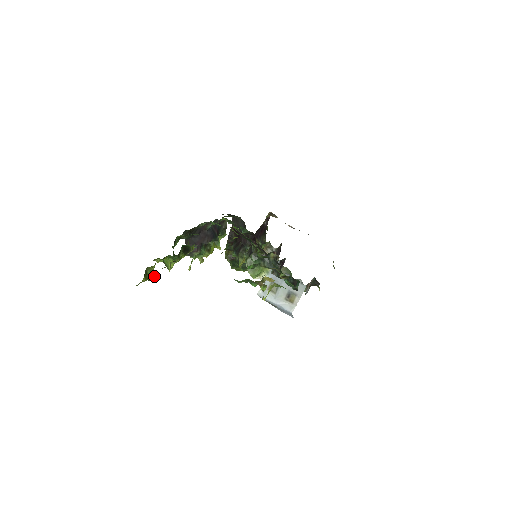
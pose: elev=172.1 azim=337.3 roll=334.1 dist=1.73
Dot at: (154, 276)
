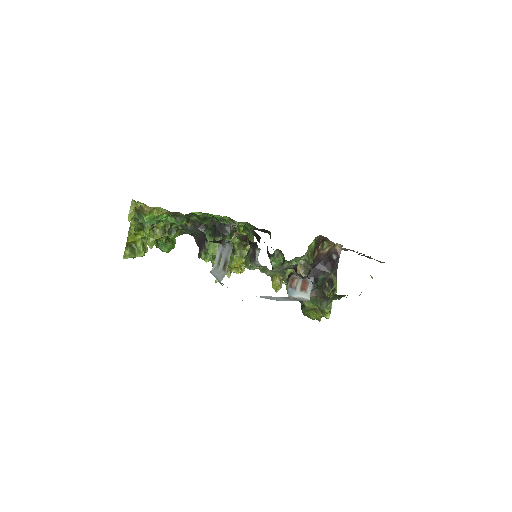
Dot at: (142, 254)
